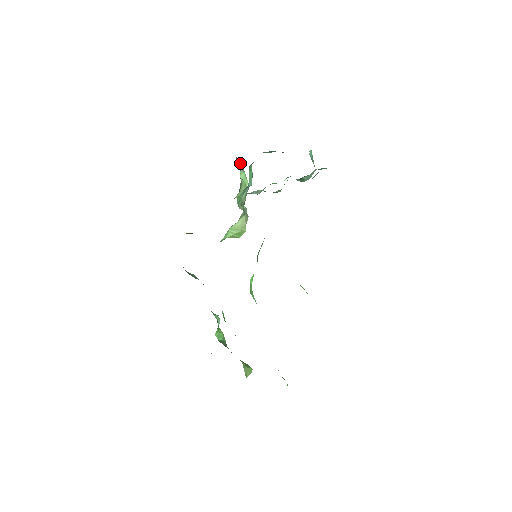
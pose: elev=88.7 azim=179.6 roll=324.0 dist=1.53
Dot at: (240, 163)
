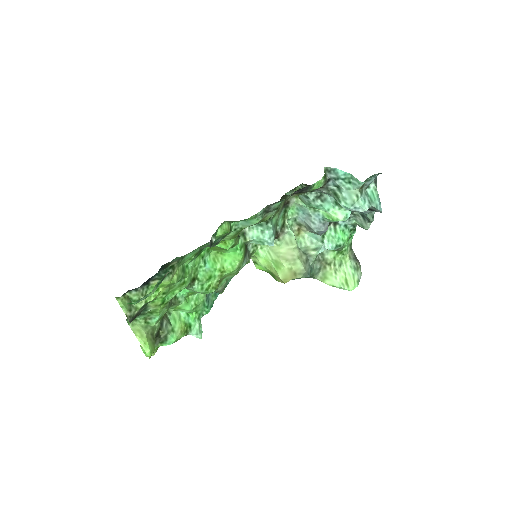
Dot at: (355, 260)
